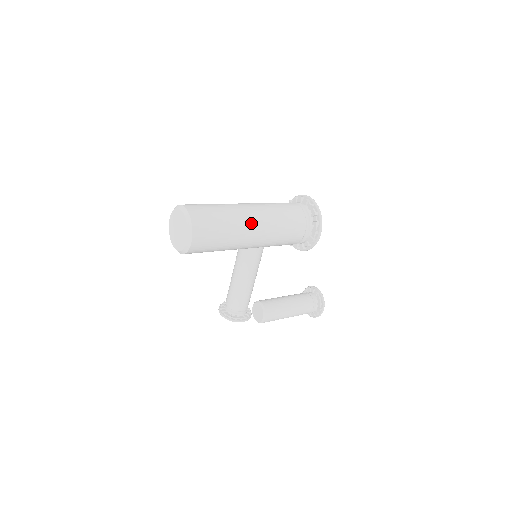
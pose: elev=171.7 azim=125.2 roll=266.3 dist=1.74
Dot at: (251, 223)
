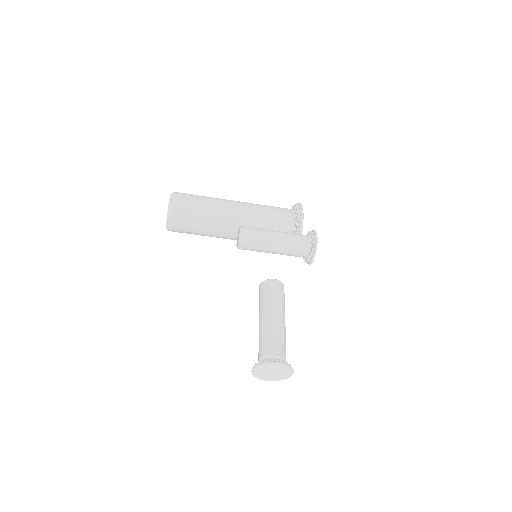
Dot at: (228, 200)
